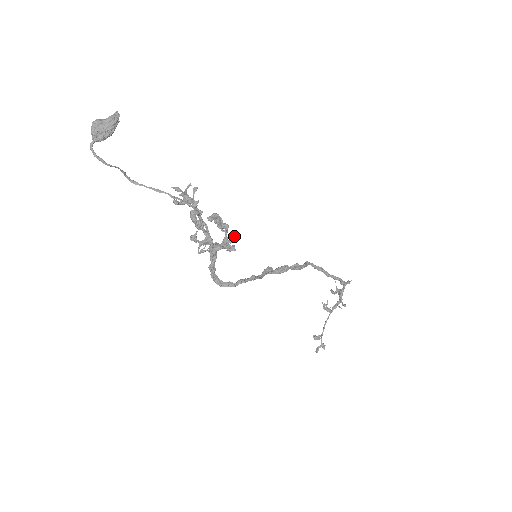
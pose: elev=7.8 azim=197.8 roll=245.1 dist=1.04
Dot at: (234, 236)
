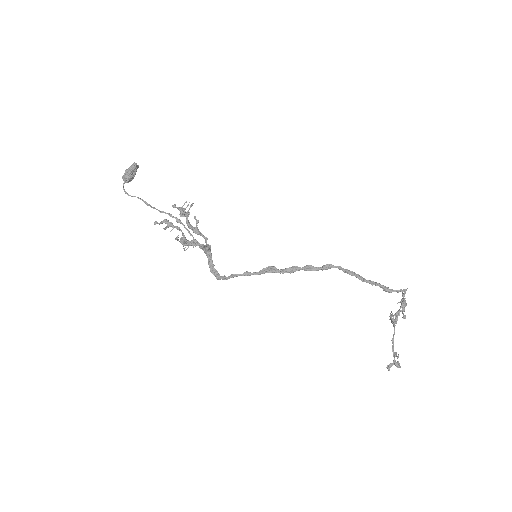
Dot at: (178, 235)
